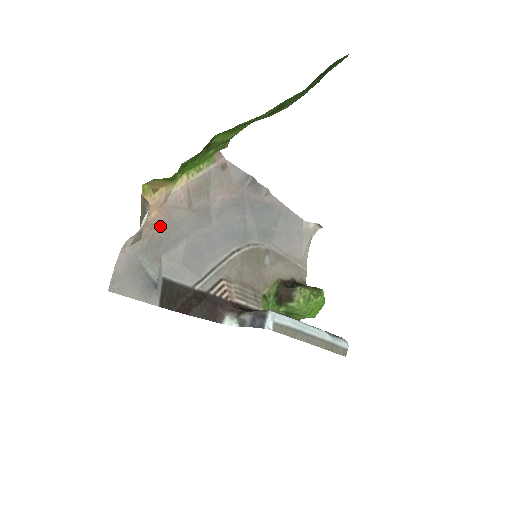
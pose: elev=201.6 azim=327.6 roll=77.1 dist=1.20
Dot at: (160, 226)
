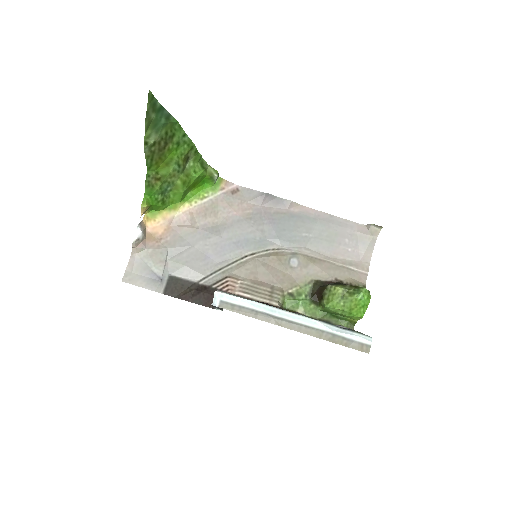
Dot at: (166, 240)
